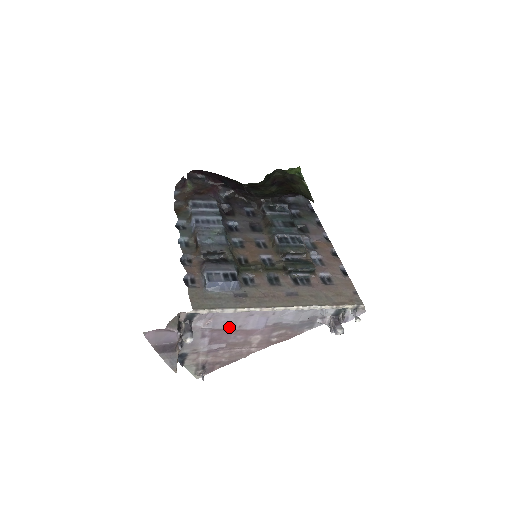
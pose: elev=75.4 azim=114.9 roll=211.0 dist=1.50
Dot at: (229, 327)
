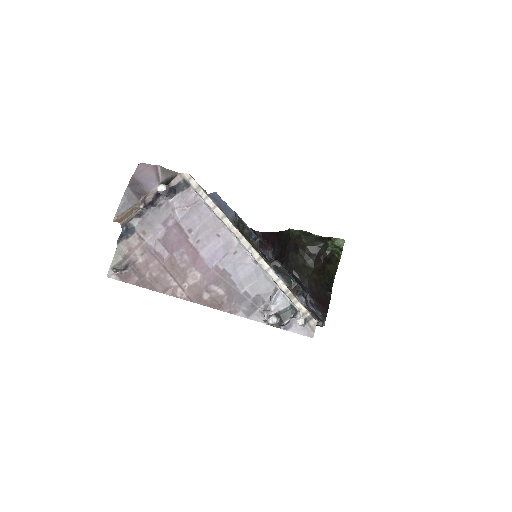
Dot at: (190, 234)
